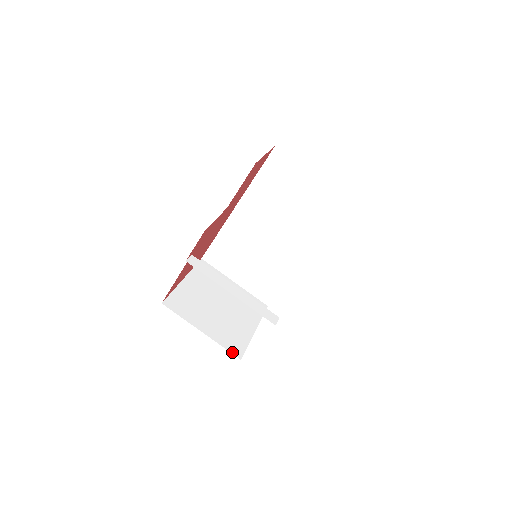
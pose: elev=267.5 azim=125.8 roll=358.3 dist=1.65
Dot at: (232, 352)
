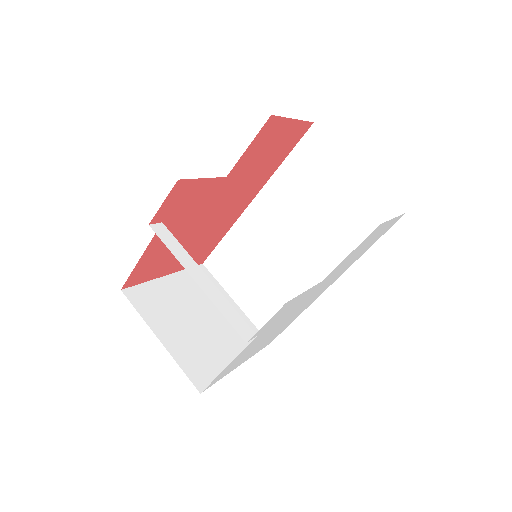
Dot at: (192, 379)
